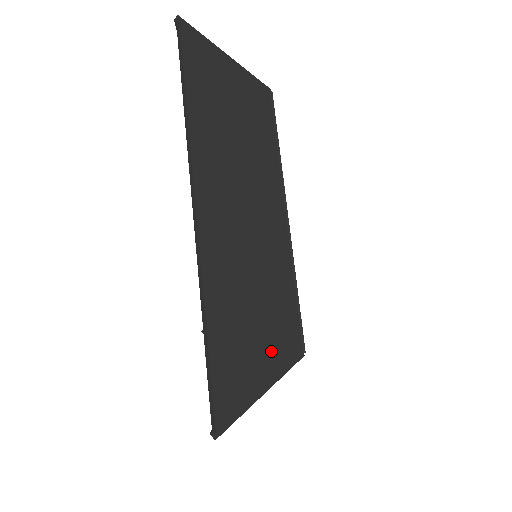
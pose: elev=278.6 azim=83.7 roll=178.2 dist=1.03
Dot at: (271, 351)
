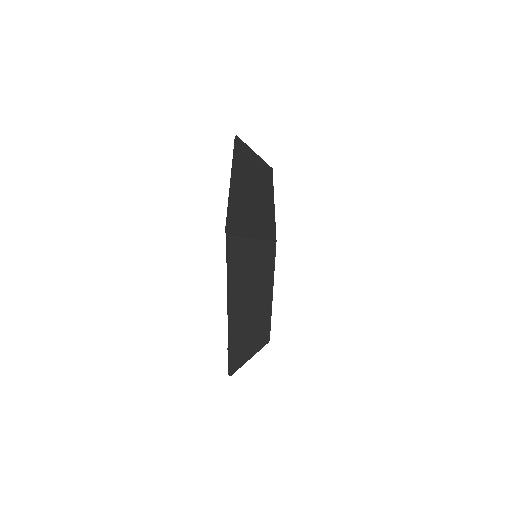
Dot at: (255, 347)
